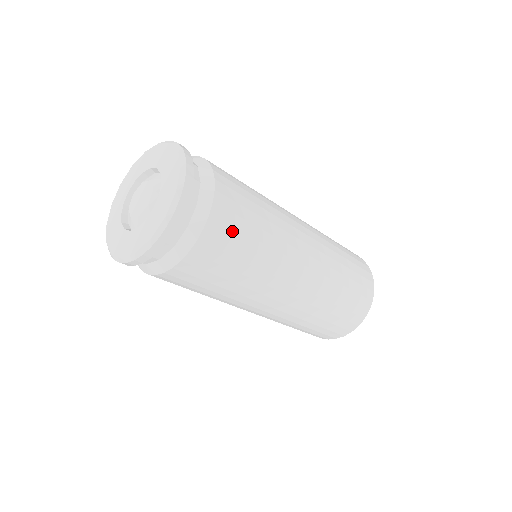
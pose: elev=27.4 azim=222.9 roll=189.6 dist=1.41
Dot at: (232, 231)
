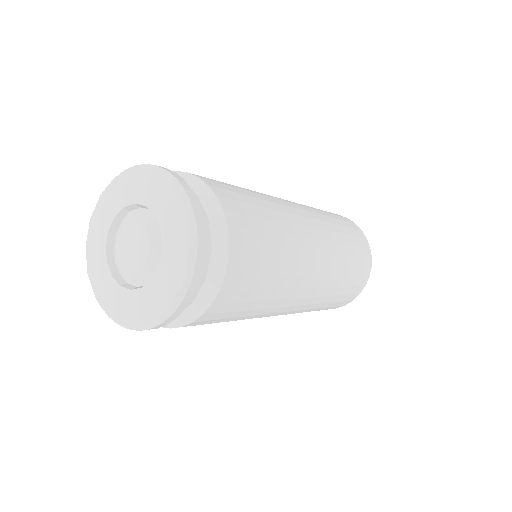
Dot at: (242, 293)
